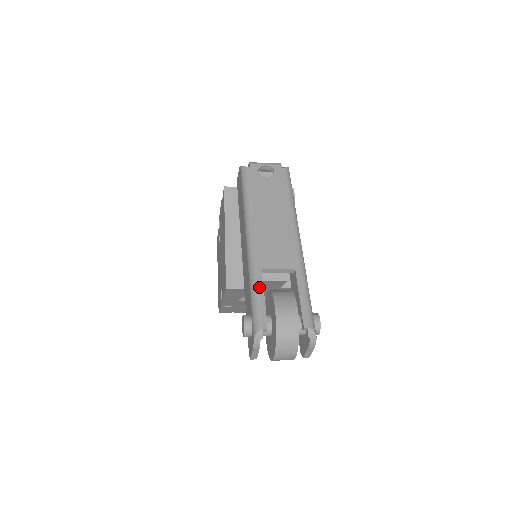
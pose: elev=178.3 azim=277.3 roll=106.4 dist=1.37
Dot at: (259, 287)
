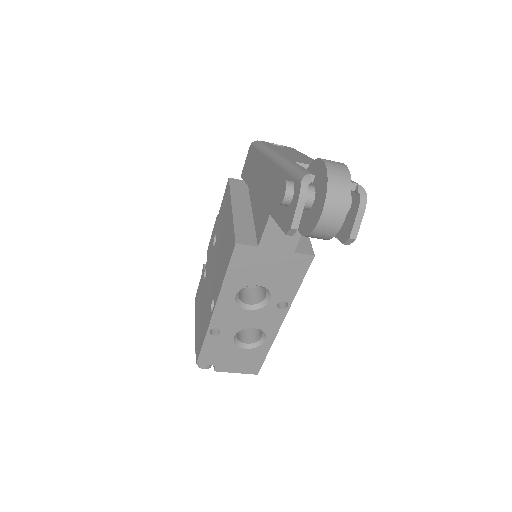
Dot at: (295, 164)
